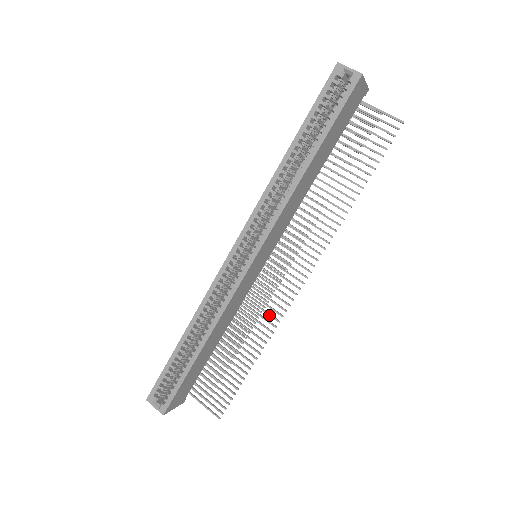
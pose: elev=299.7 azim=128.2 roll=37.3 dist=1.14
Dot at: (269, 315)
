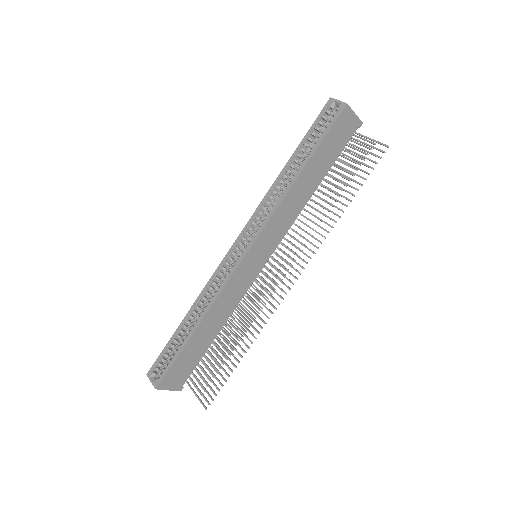
Dot at: (262, 312)
